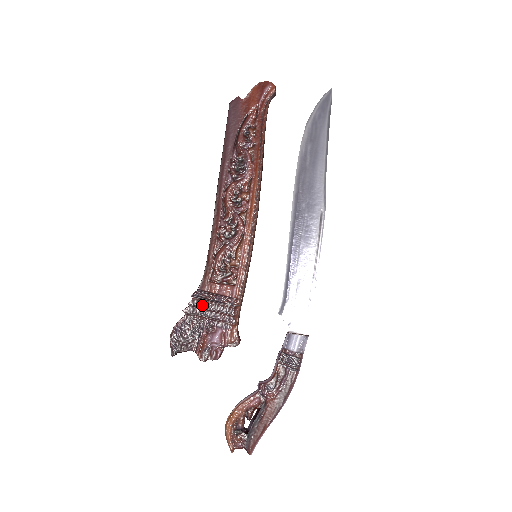
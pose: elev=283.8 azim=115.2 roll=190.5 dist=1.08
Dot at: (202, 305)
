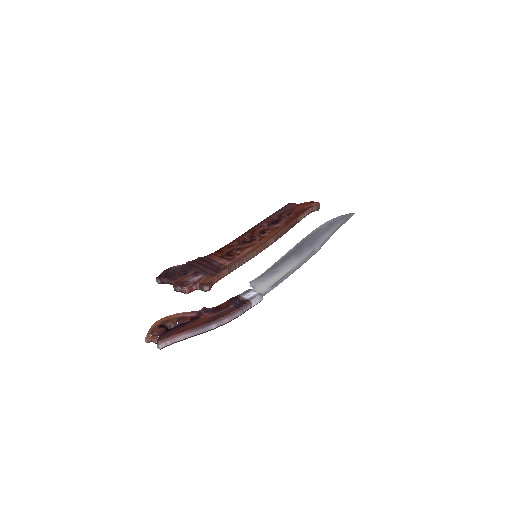
Dot at: (201, 263)
